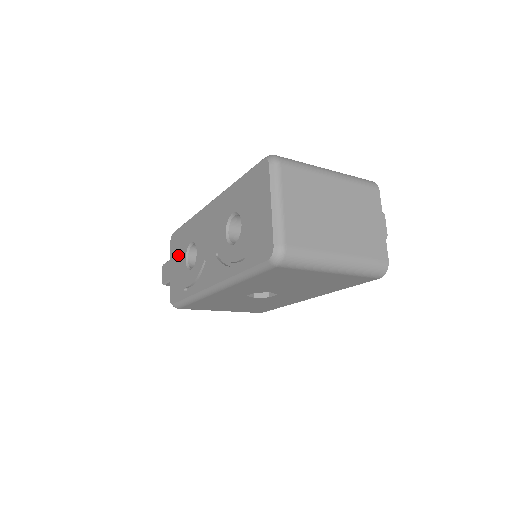
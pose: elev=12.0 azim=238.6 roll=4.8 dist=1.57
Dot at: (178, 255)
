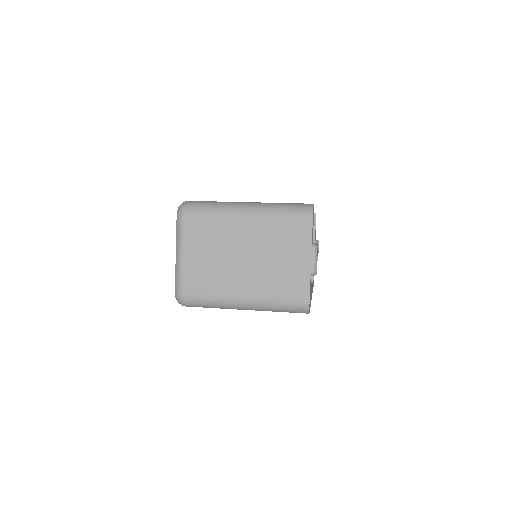
Dot at: occluded
